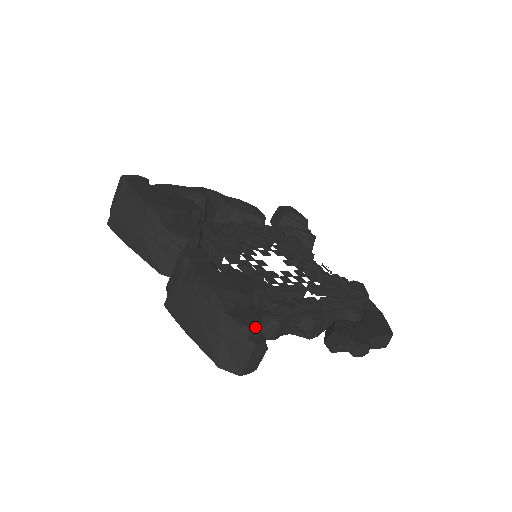
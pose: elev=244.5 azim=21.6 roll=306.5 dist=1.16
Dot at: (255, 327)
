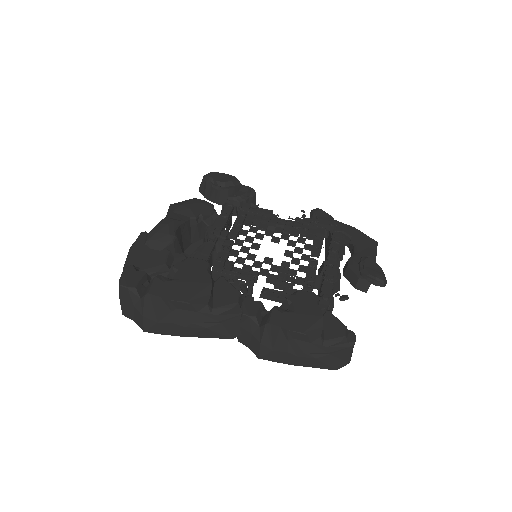
Dot at: (346, 332)
